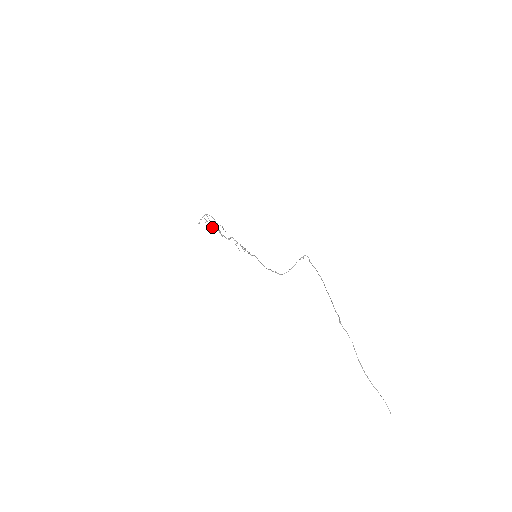
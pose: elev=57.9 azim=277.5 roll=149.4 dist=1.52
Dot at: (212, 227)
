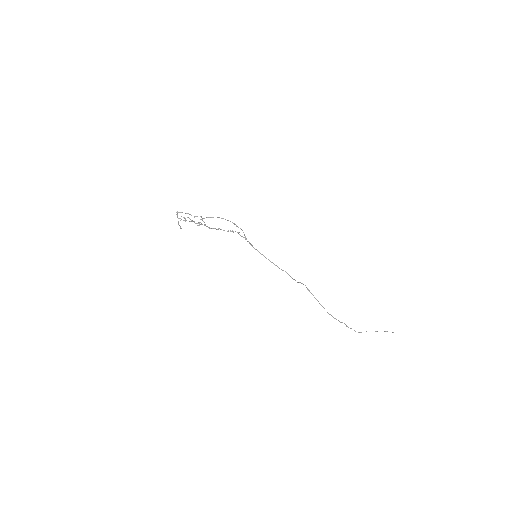
Dot at: occluded
